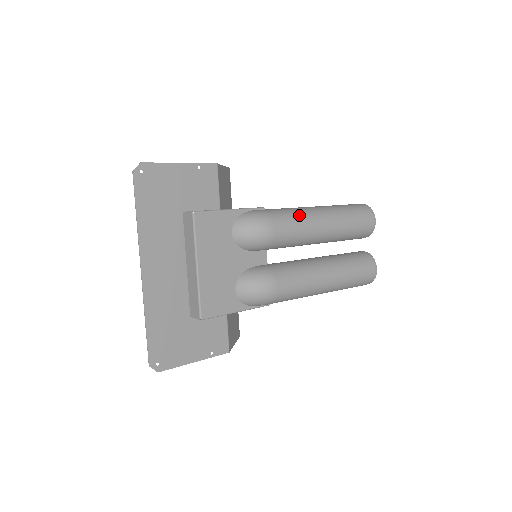
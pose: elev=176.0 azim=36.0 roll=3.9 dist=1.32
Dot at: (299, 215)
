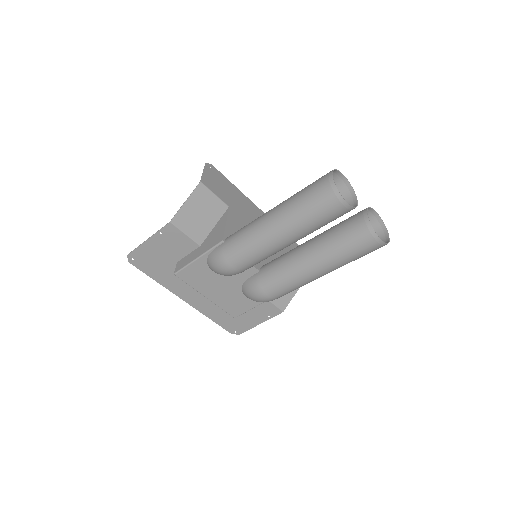
Dot at: (248, 244)
